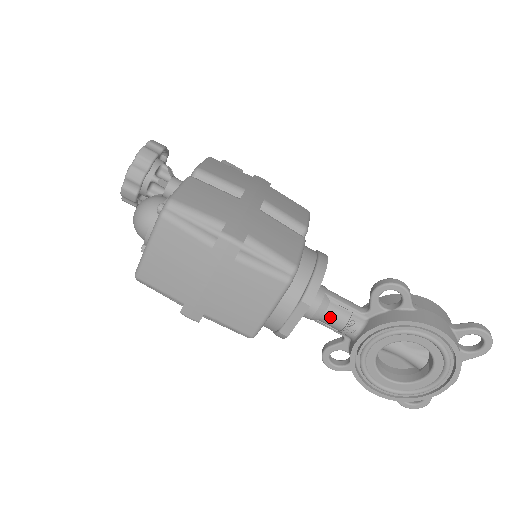
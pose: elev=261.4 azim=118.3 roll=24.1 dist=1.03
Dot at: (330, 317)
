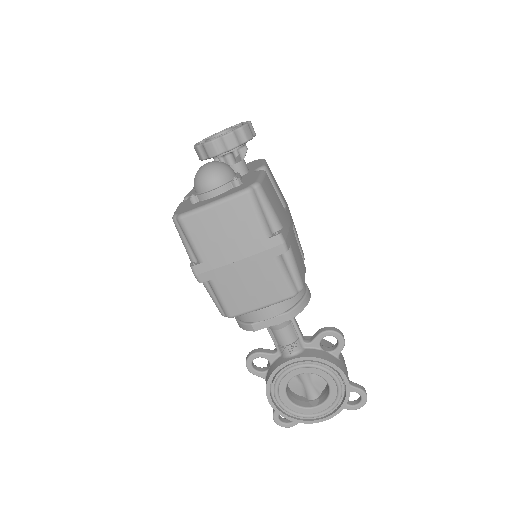
Dot at: (284, 333)
